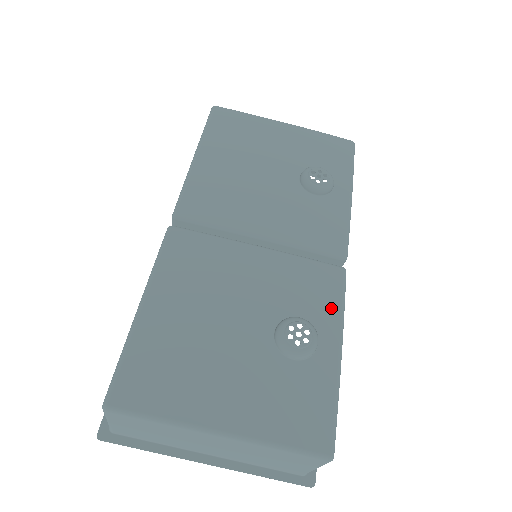
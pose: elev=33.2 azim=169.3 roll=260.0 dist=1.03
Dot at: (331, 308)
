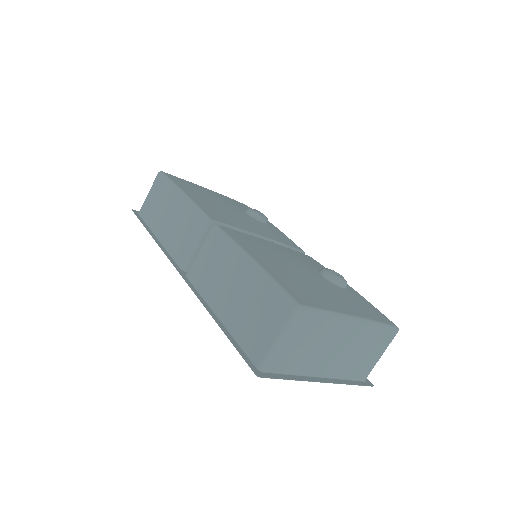
Dot at: occluded
